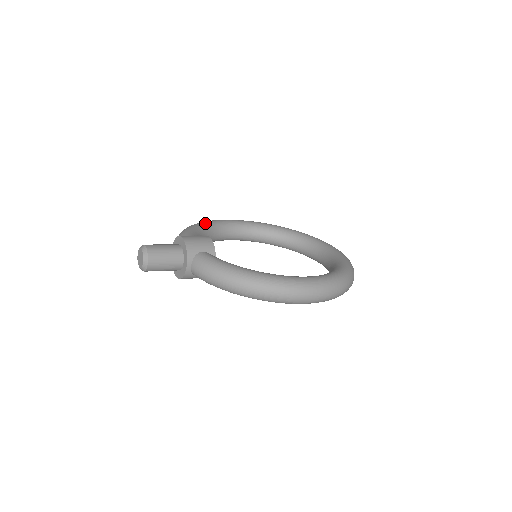
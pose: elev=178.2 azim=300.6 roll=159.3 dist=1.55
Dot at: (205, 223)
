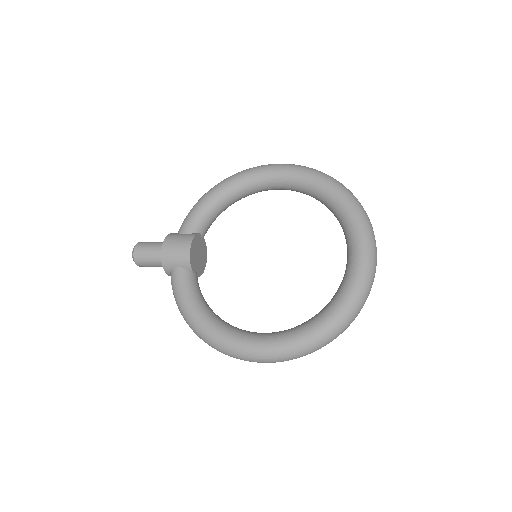
Dot at: (229, 184)
